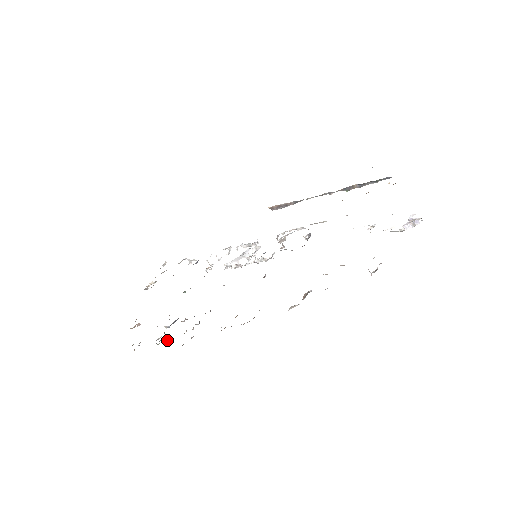
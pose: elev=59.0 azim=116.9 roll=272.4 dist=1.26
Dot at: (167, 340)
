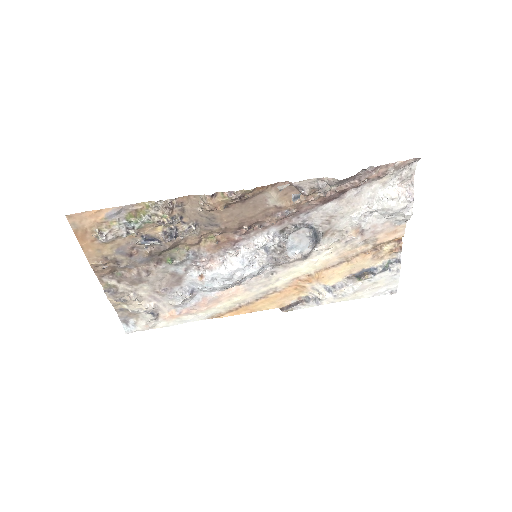
Dot at: (141, 218)
